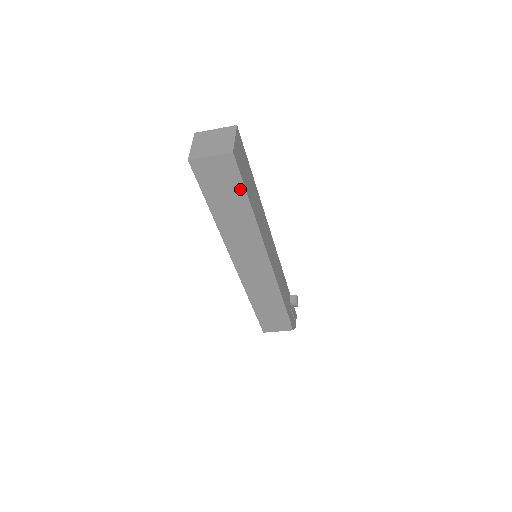
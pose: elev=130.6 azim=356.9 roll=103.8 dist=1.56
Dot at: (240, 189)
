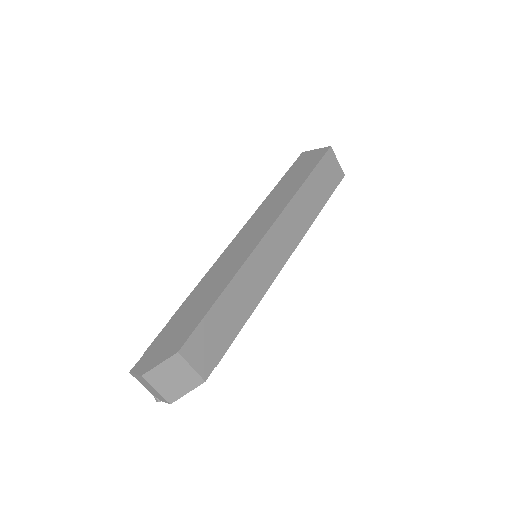
Dot at: (328, 193)
